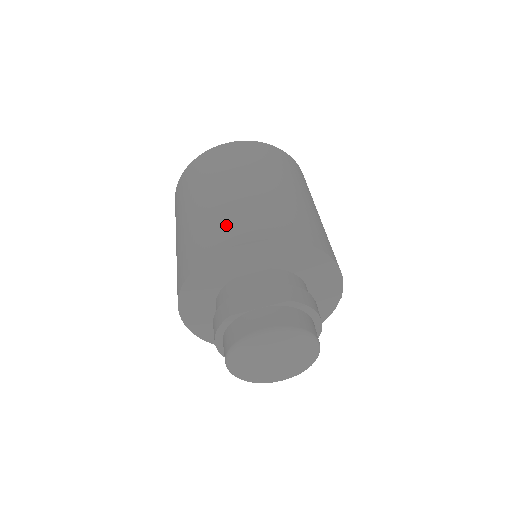
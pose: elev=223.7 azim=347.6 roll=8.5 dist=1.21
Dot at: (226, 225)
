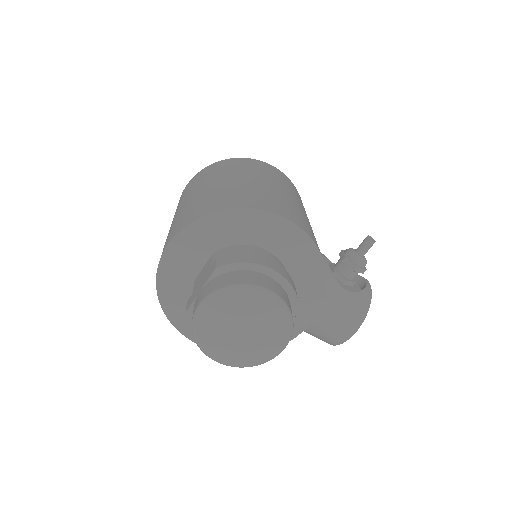
Dot at: occluded
